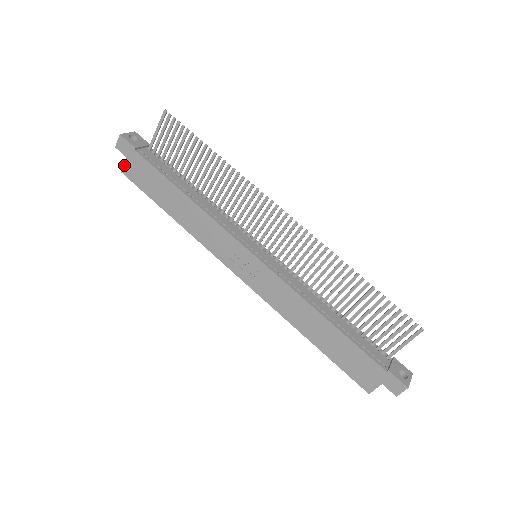
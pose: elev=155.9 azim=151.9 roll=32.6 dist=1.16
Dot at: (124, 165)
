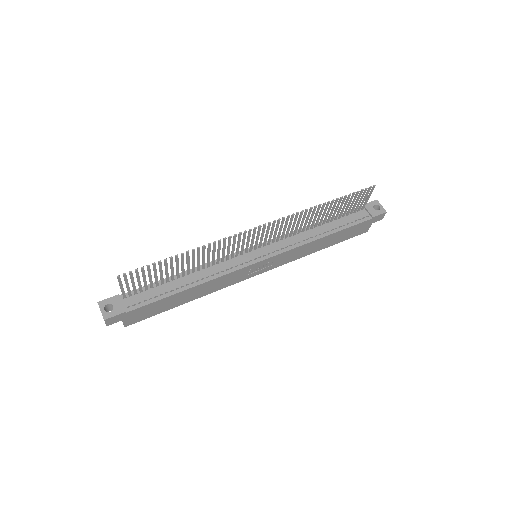
Dot at: (124, 324)
